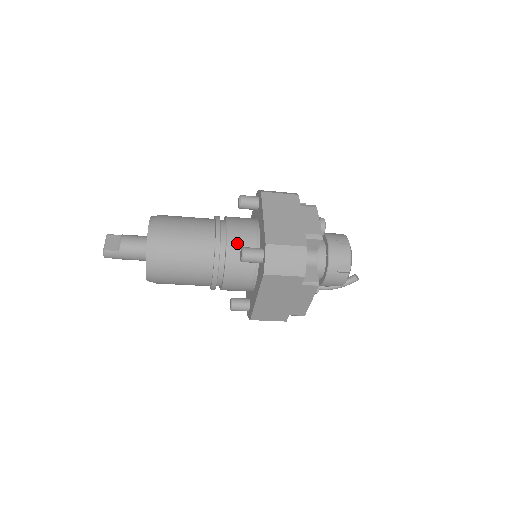
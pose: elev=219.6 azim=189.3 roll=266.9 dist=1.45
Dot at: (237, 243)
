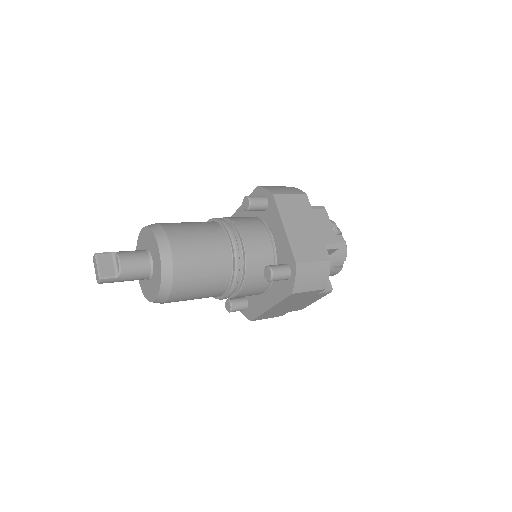
Dot at: (255, 257)
